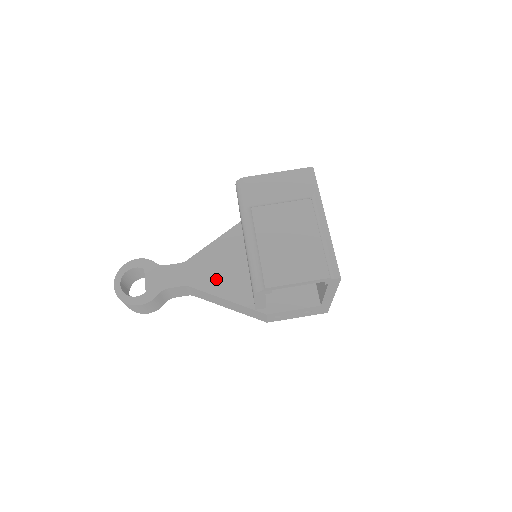
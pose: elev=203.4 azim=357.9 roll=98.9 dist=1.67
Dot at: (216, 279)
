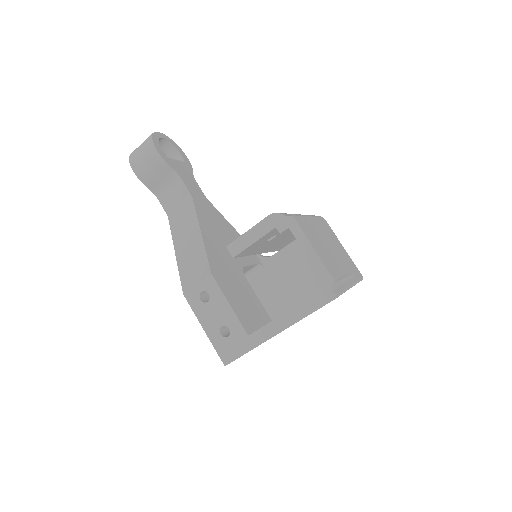
Dot at: (211, 225)
